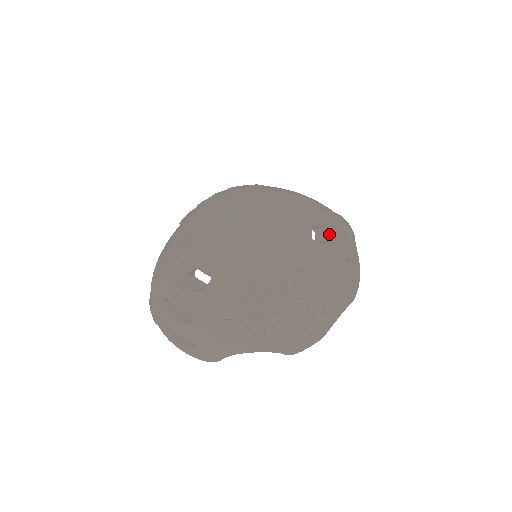
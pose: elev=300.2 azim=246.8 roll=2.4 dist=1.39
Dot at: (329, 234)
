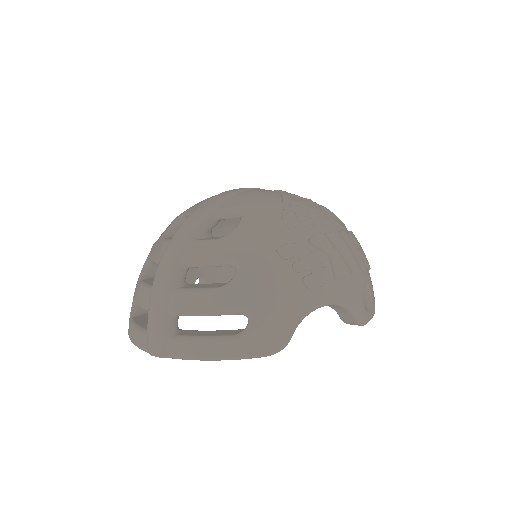
Dot at: occluded
